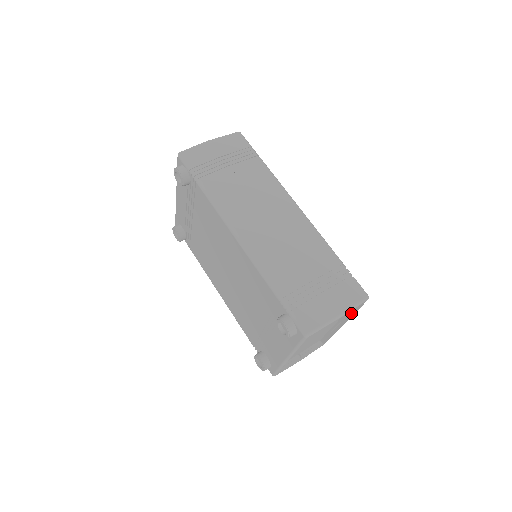
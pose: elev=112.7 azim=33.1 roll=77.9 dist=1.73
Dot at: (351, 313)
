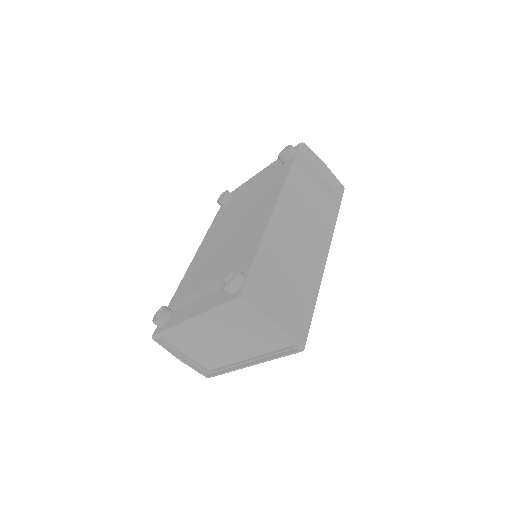
Dot at: (270, 357)
